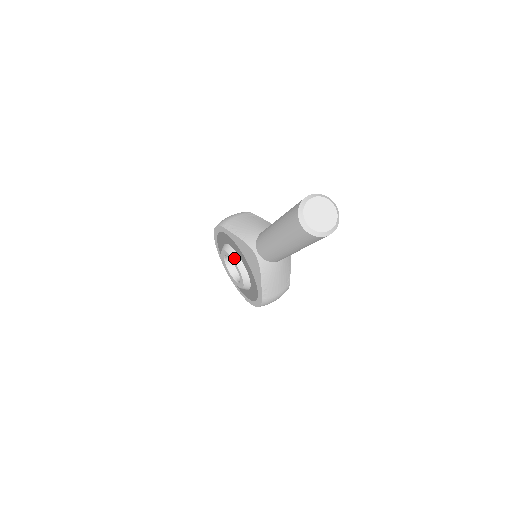
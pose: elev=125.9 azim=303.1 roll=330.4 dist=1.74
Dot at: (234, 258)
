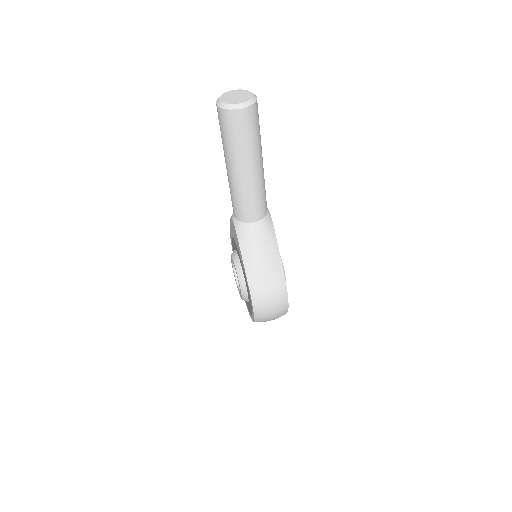
Dot at: (233, 255)
